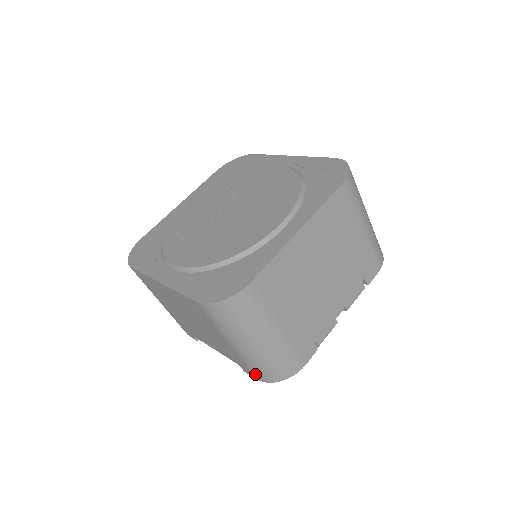
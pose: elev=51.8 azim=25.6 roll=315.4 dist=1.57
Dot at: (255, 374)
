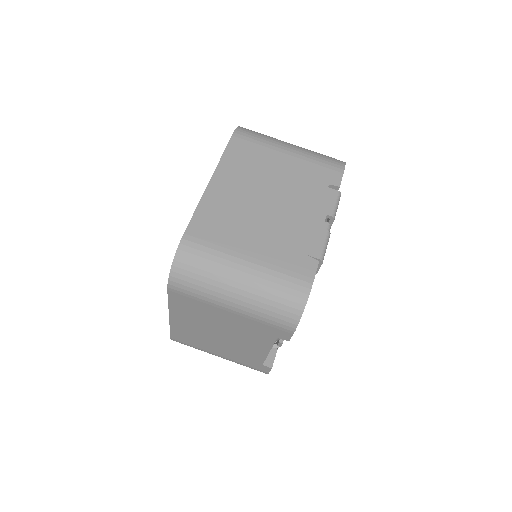
Dot at: (282, 326)
